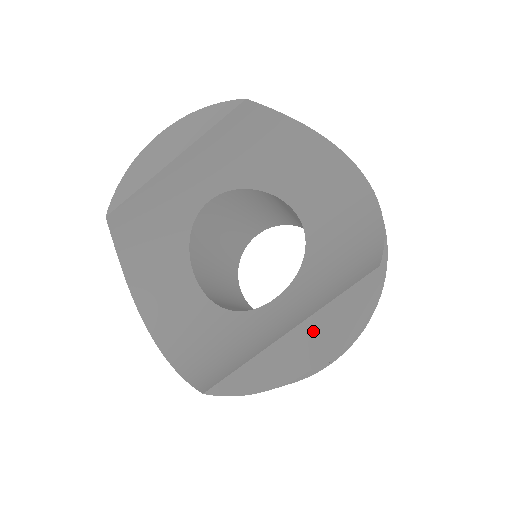
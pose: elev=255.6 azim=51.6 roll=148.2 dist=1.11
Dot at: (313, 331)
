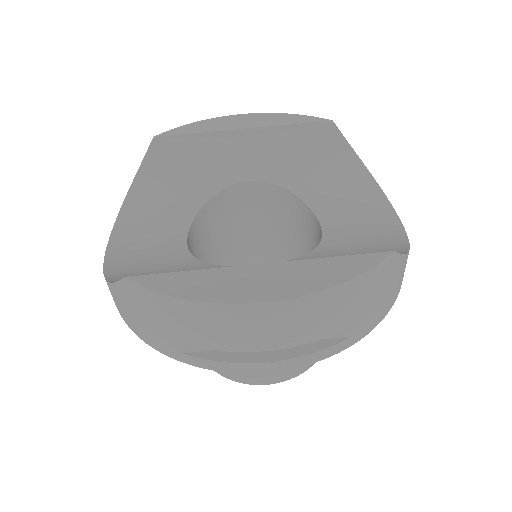
Dot at: (289, 272)
